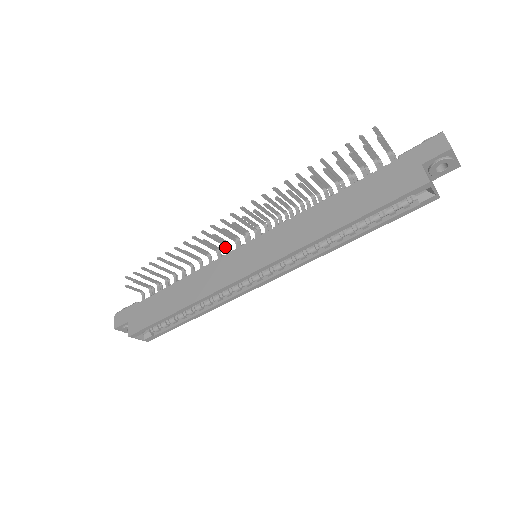
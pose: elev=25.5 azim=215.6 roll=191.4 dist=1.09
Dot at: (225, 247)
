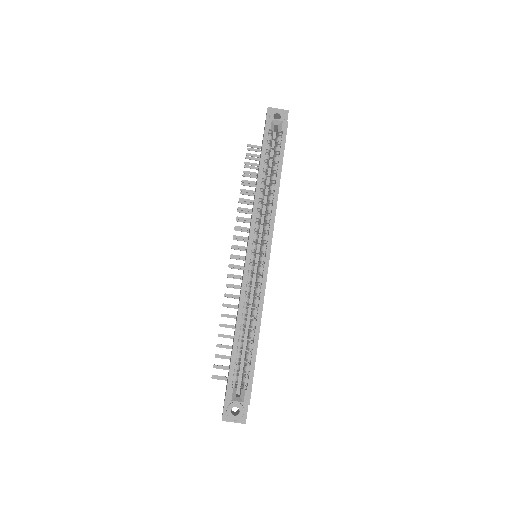
Dot at: occluded
